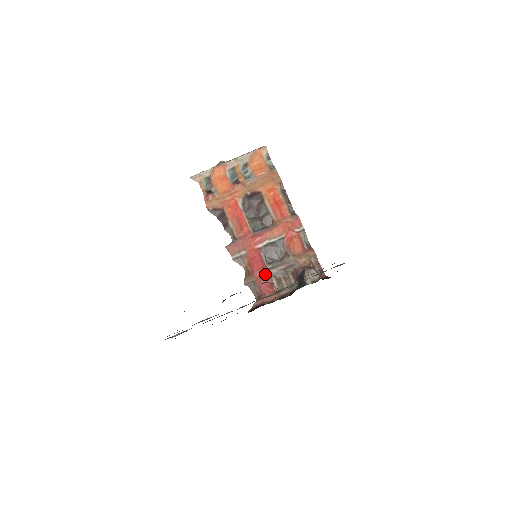
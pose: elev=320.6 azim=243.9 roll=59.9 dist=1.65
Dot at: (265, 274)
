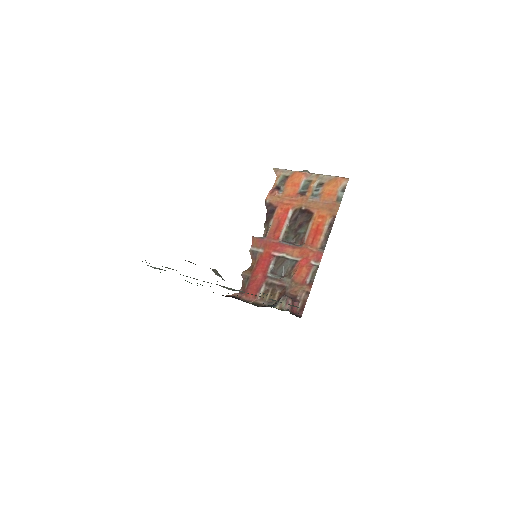
Dot at: (261, 278)
